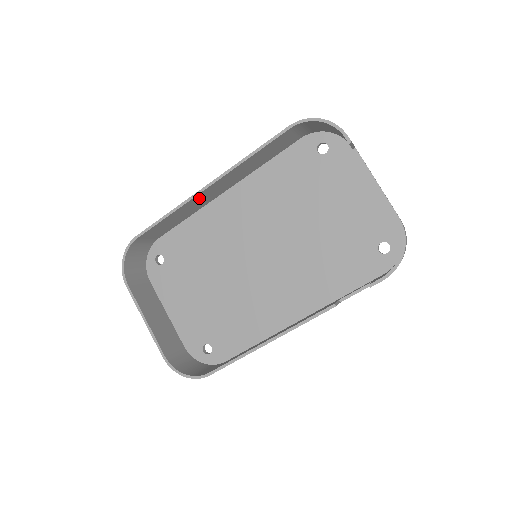
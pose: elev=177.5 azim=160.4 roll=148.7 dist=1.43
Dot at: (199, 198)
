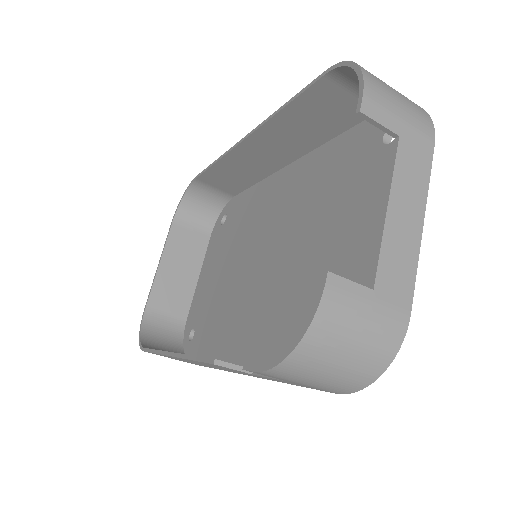
Dot at: (245, 155)
